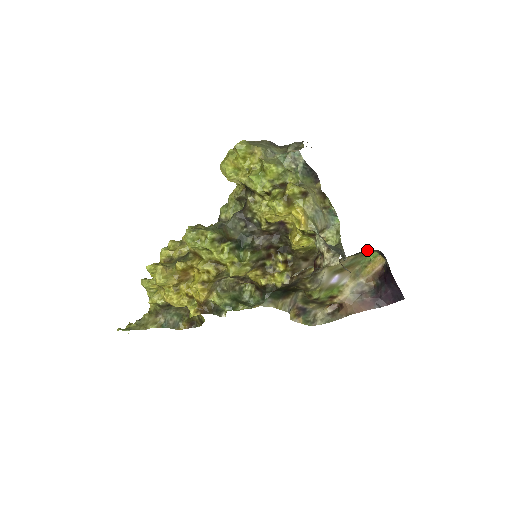
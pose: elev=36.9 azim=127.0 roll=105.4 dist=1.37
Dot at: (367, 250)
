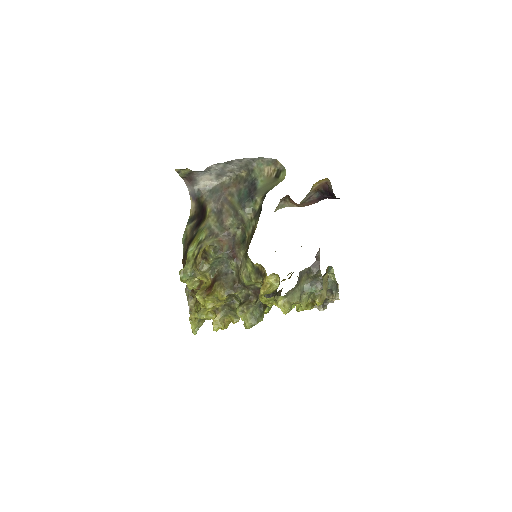
Dot at: occluded
